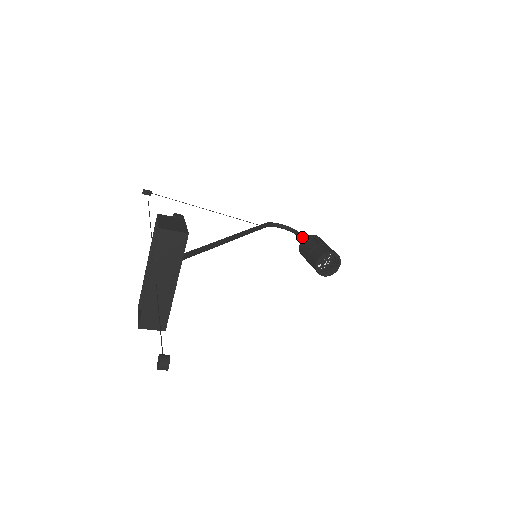
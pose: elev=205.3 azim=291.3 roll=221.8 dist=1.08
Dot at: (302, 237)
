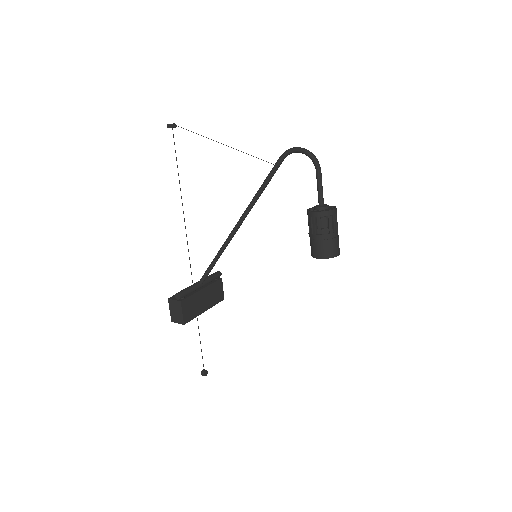
Dot at: (317, 187)
